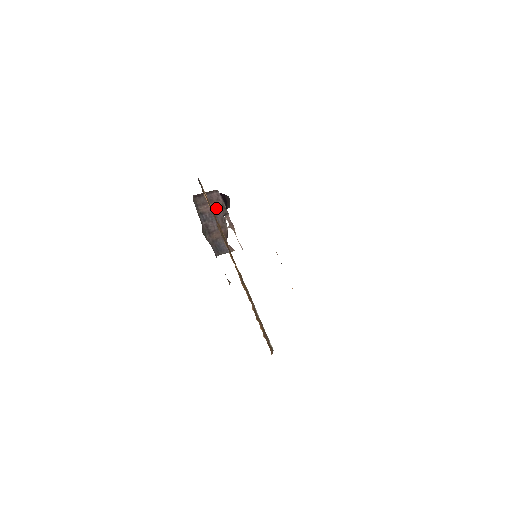
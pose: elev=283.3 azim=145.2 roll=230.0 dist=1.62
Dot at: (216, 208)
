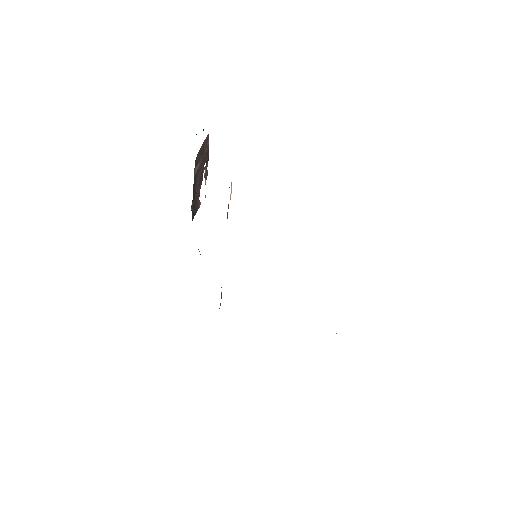
Dot at: (203, 160)
